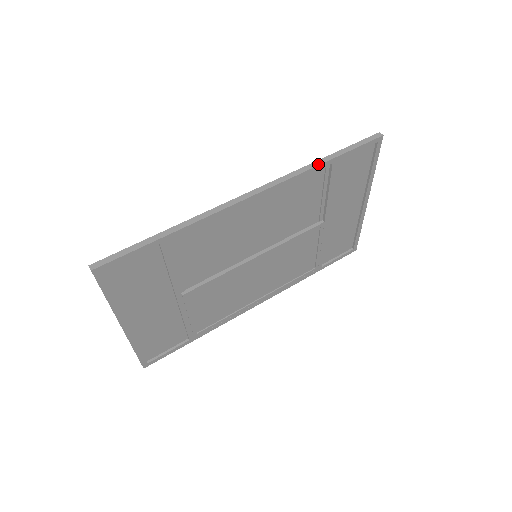
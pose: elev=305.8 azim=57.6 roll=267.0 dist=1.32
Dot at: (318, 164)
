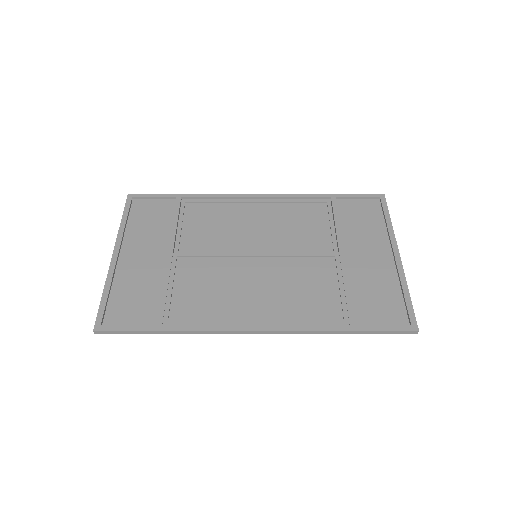
Dot at: (316, 194)
